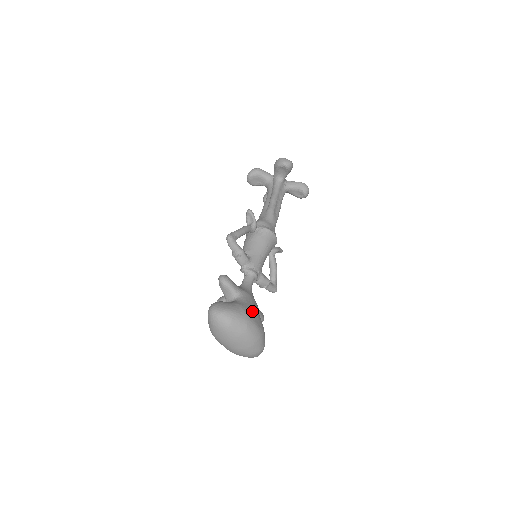
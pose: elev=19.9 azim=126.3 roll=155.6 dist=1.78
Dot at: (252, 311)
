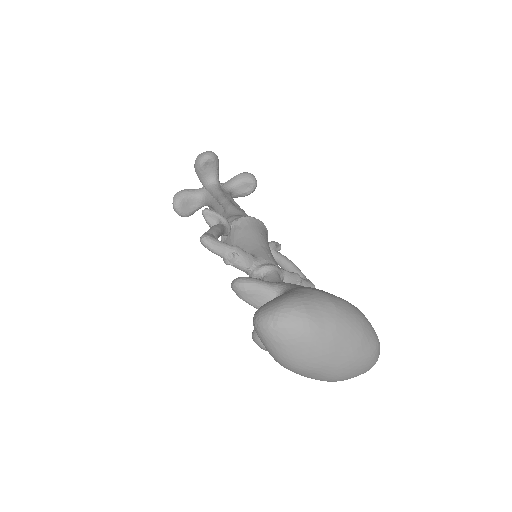
Dot at: (318, 289)
